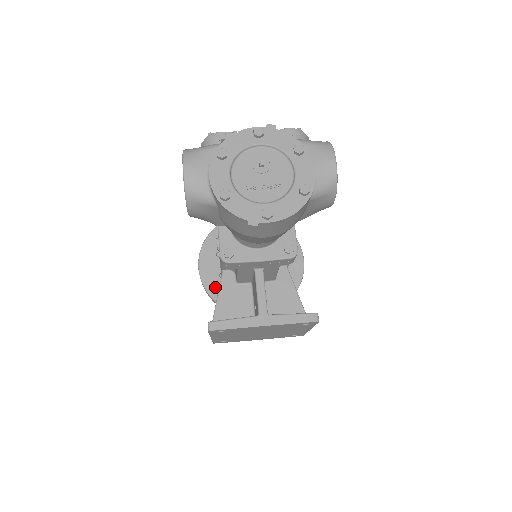
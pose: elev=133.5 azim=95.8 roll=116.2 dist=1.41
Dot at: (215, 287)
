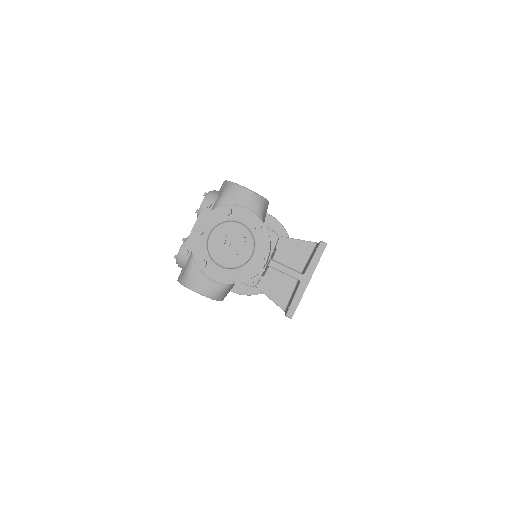
Dot at: (252, 288)
